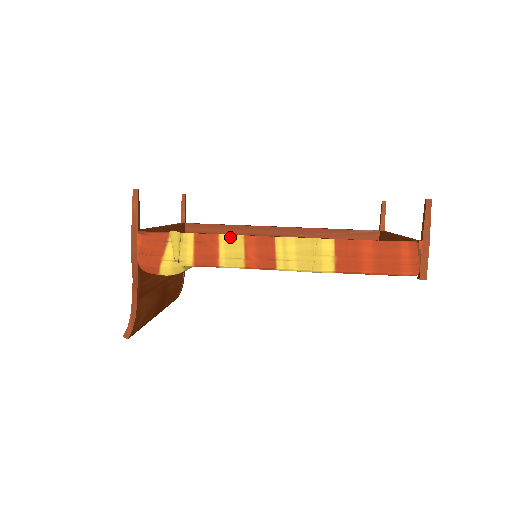
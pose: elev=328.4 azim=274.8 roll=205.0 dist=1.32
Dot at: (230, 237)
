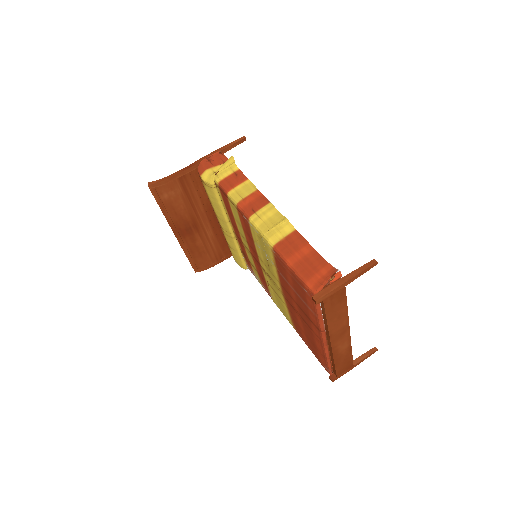
Dot at: (251, 184)
